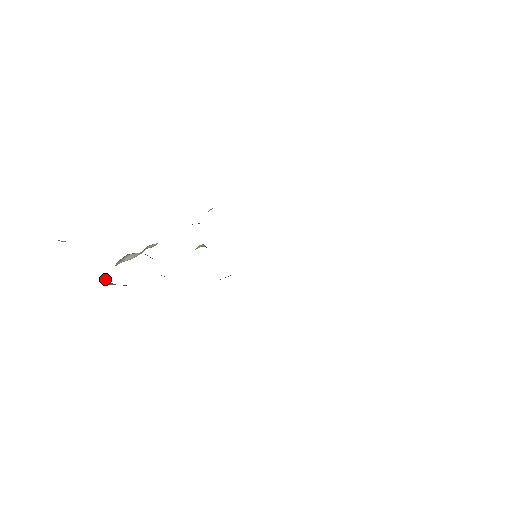
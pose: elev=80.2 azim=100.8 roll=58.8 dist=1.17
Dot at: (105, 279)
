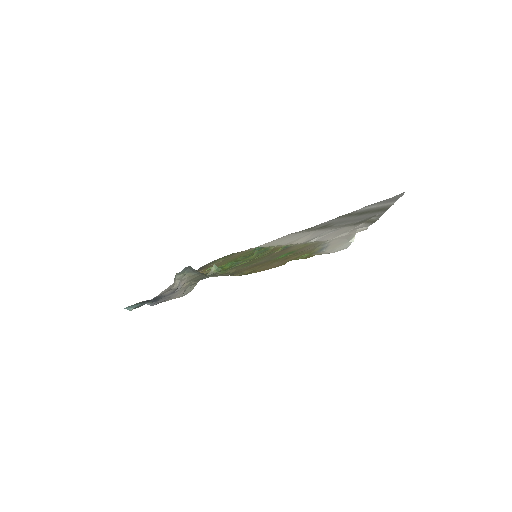
Dot at: occluded
